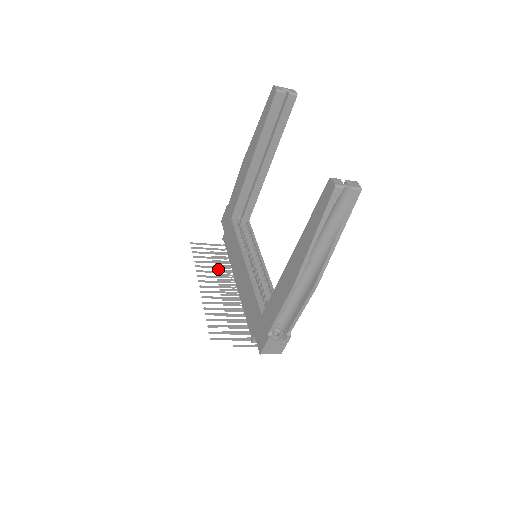
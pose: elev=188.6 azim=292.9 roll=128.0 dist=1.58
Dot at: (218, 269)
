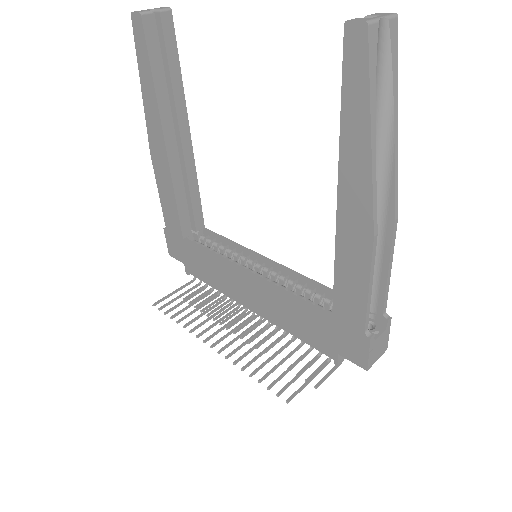
Dot at: (210, 312)
